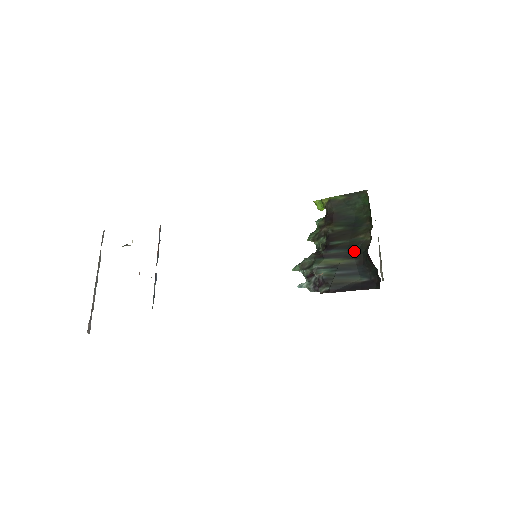
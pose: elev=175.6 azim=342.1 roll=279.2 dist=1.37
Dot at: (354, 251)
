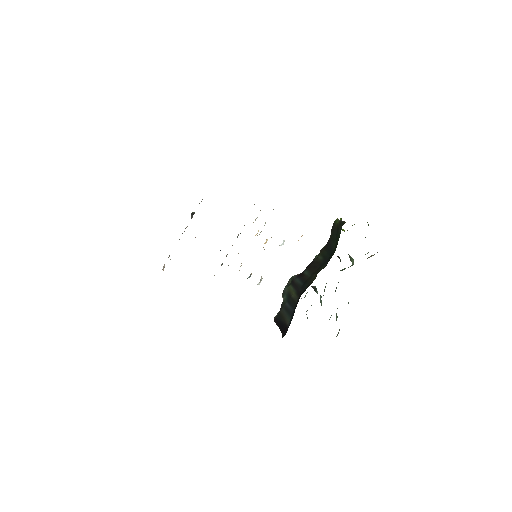
Dot at: (303, 289)
